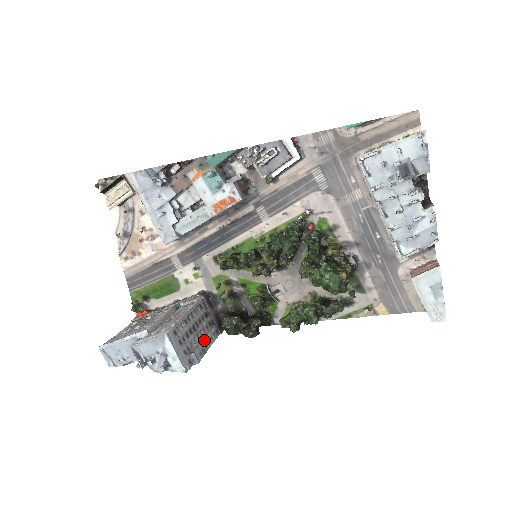
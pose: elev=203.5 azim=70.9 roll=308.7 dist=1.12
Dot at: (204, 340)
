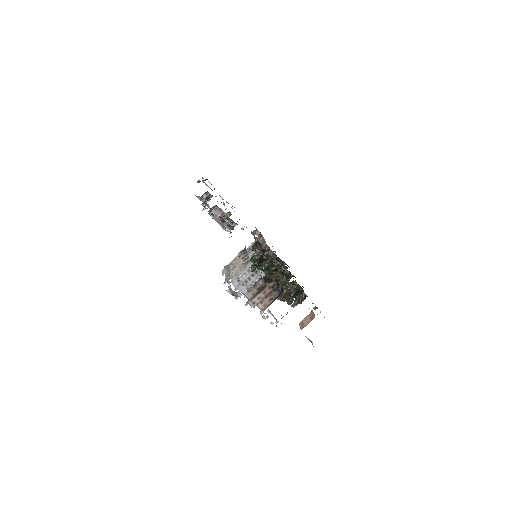
Dot at: occluded
